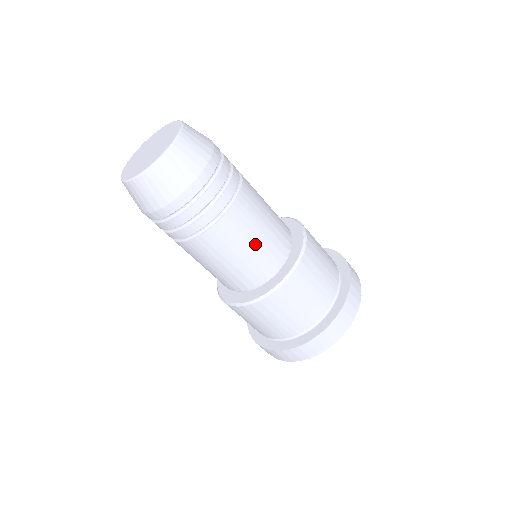
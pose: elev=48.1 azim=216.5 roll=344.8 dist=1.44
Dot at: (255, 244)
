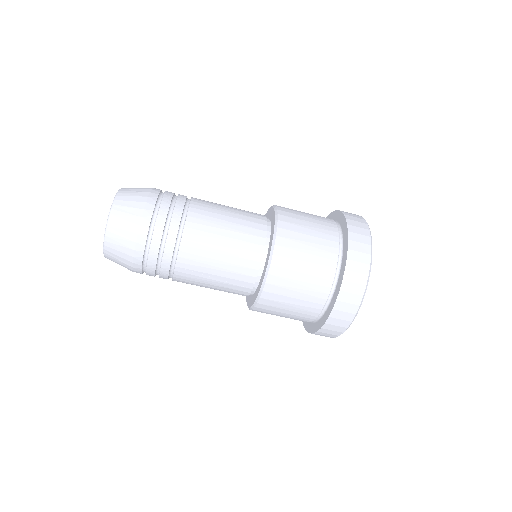
Dot at: (232, 211)
